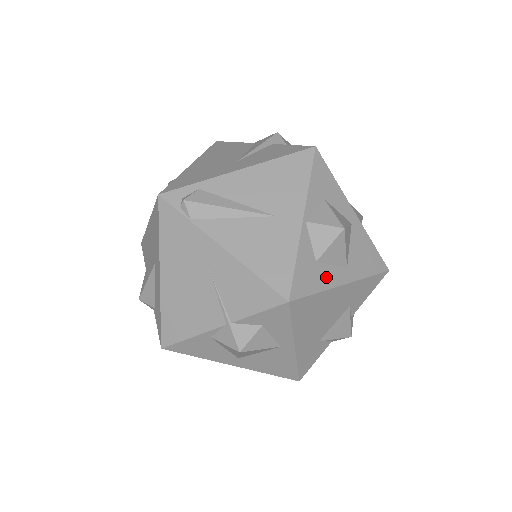
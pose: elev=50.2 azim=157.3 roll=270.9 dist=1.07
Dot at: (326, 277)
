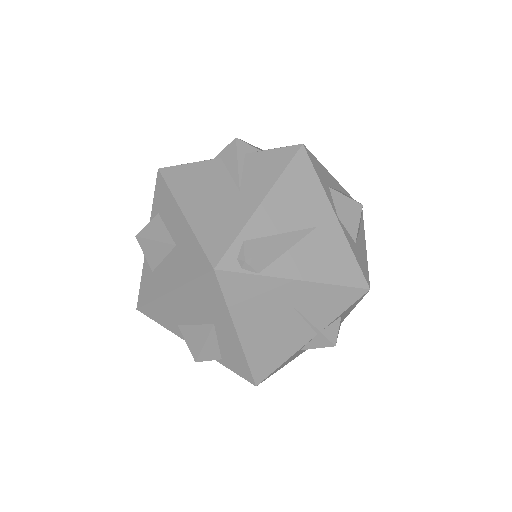
Dot at: (362, 249)
